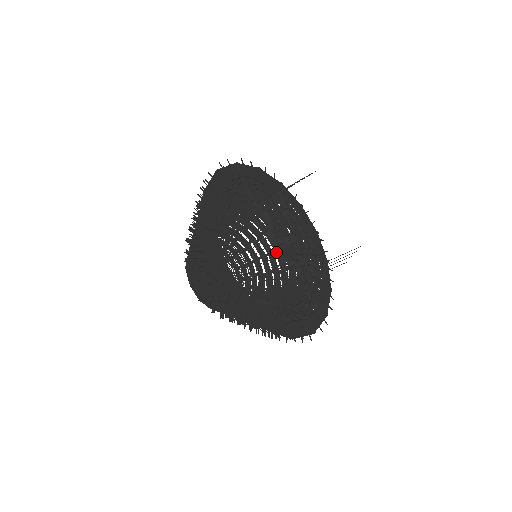
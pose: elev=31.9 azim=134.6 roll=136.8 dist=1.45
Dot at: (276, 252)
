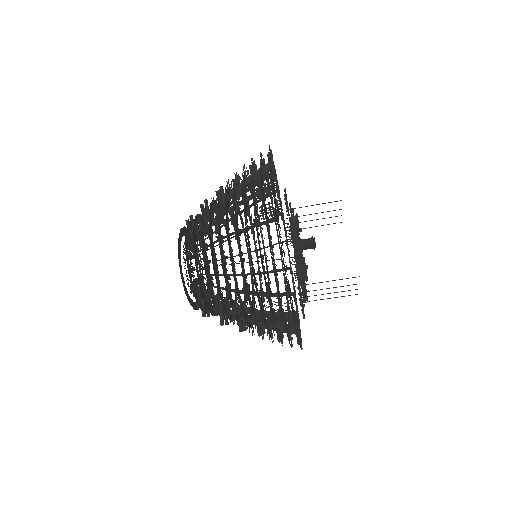
Dot at: (253, 293)
